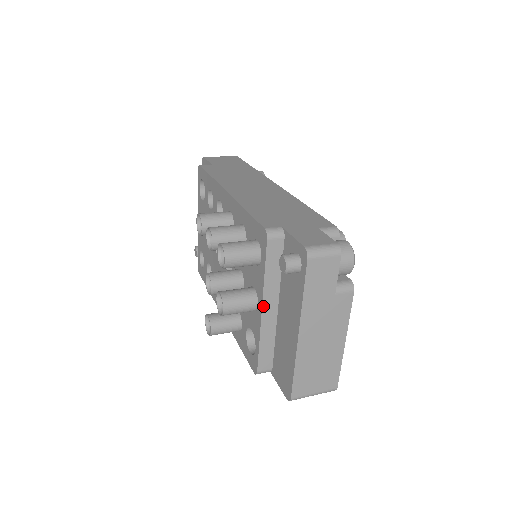
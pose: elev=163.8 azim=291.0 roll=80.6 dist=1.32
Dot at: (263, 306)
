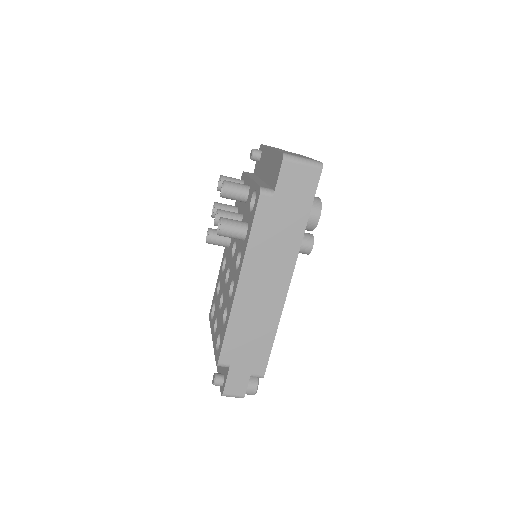
Dot at: occluded
